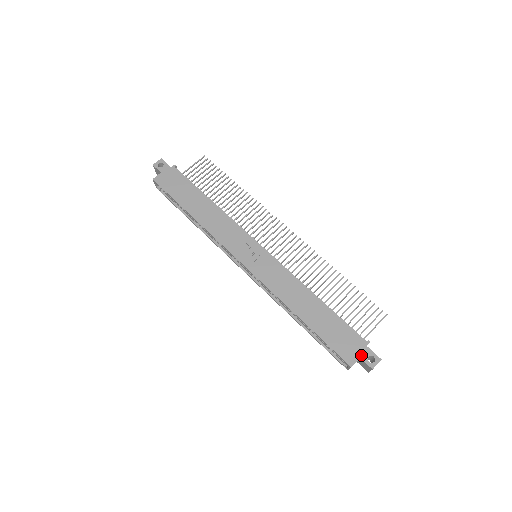
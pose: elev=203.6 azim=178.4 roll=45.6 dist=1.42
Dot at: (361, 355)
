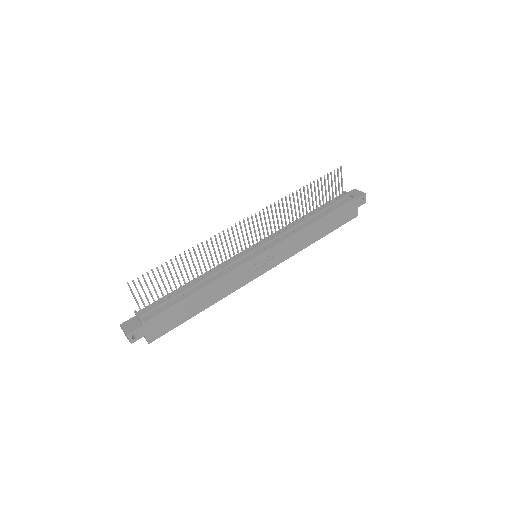
Dot at: (357, 206)
